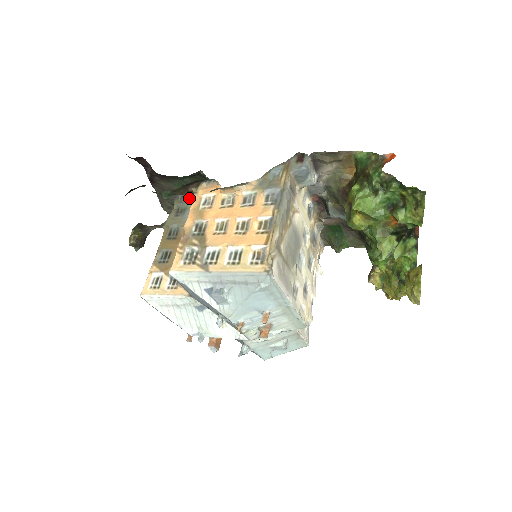
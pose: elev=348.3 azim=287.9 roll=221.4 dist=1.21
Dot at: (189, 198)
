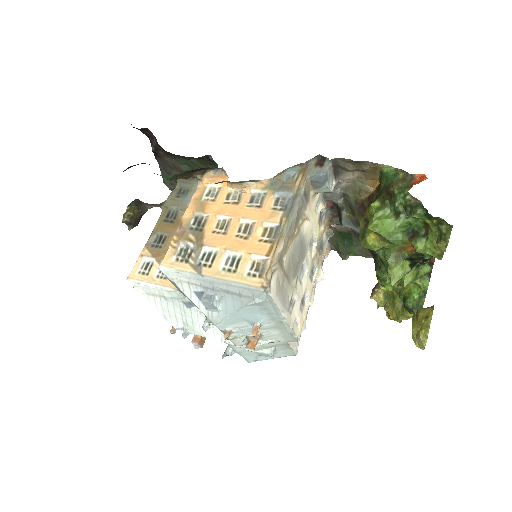
Dot at: (194, 179)
